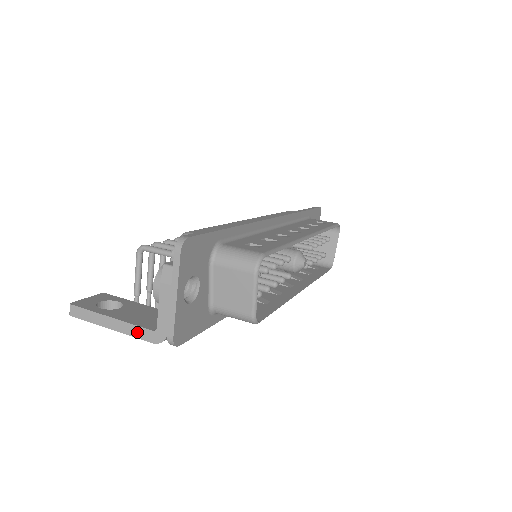
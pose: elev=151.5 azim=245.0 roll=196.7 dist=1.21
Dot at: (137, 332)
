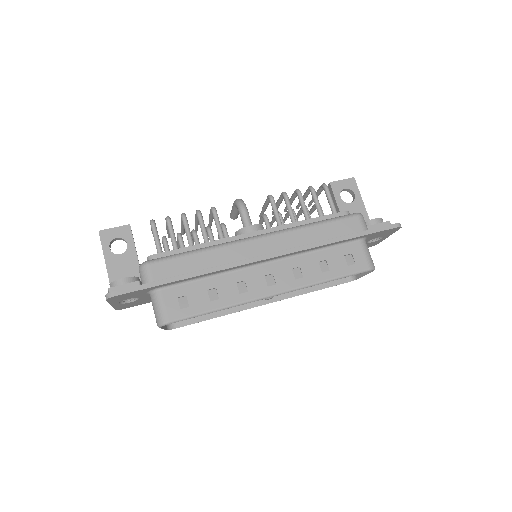
Dot at: occluded
